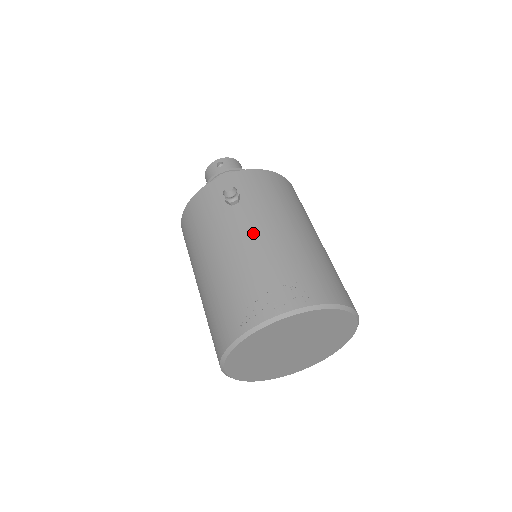
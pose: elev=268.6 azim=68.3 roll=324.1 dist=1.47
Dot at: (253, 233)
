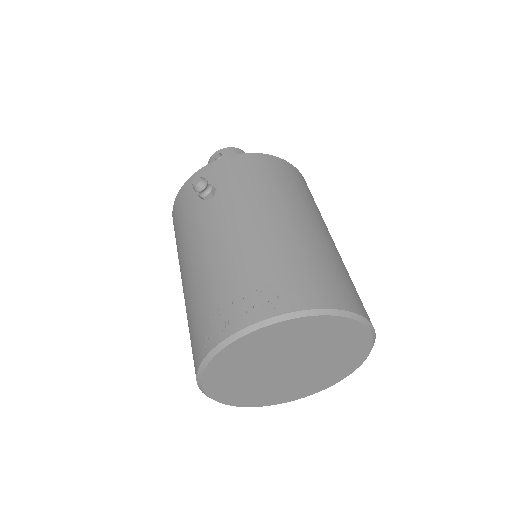
Dot at: (225, 230)
